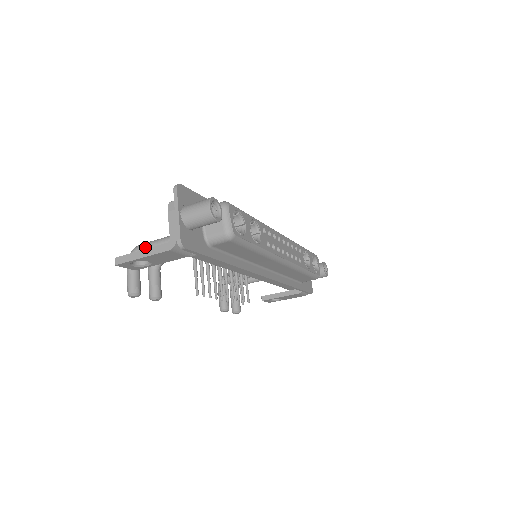
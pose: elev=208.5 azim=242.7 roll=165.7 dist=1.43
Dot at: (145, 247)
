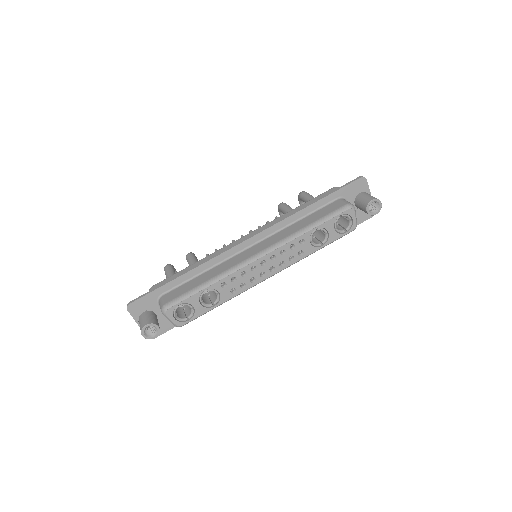
Dot at: occluded
